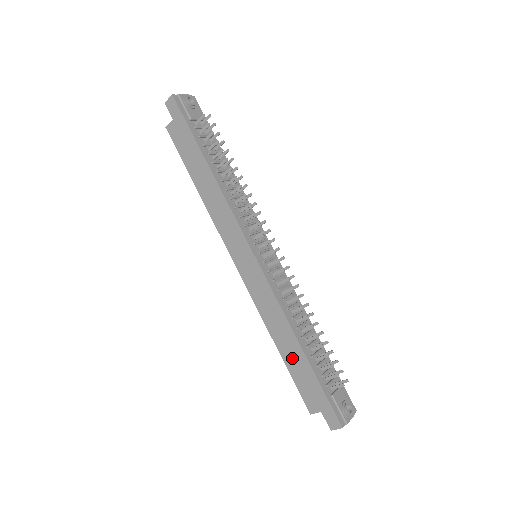
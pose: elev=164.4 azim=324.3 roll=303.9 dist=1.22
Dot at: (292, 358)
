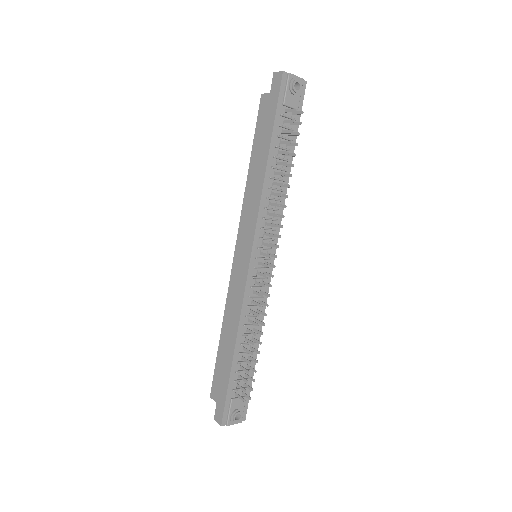
Dot at: (224, 351)
